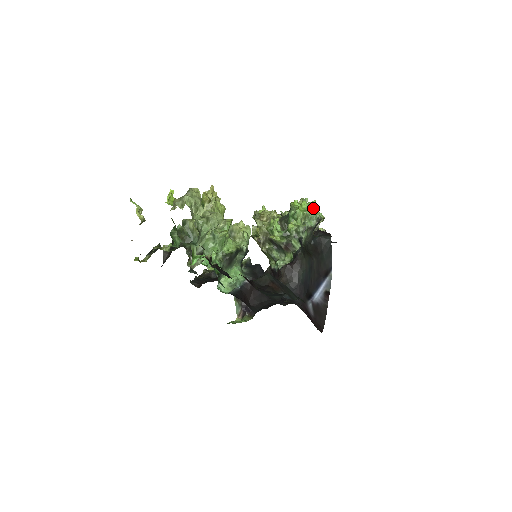
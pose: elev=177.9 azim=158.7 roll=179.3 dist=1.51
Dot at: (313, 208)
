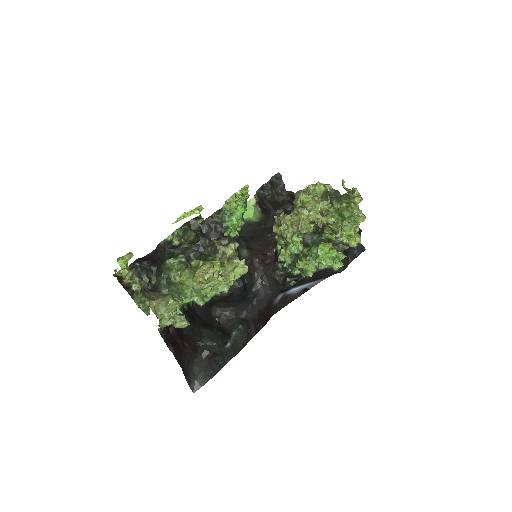
Dot at: occluded
